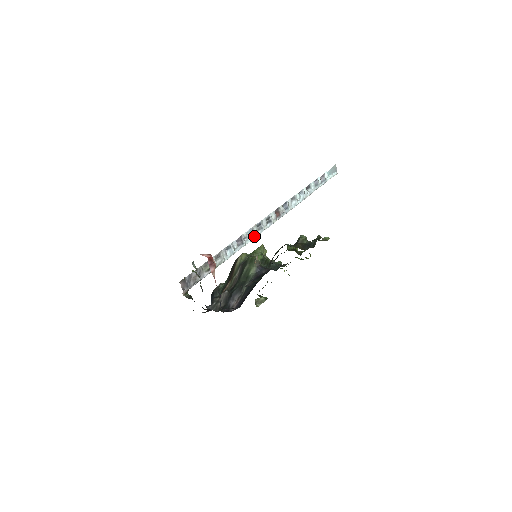
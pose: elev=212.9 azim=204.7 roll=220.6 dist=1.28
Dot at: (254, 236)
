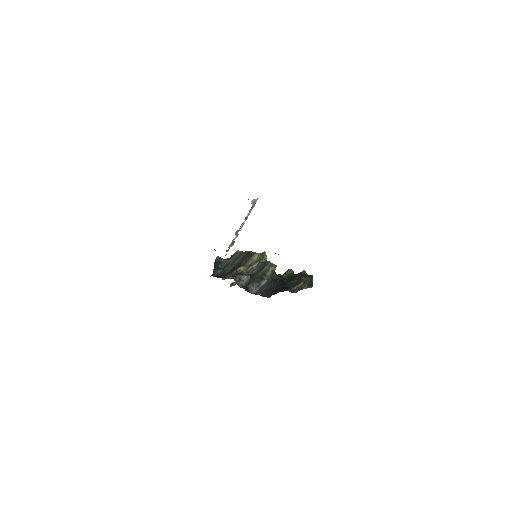
Dot at: occluded
